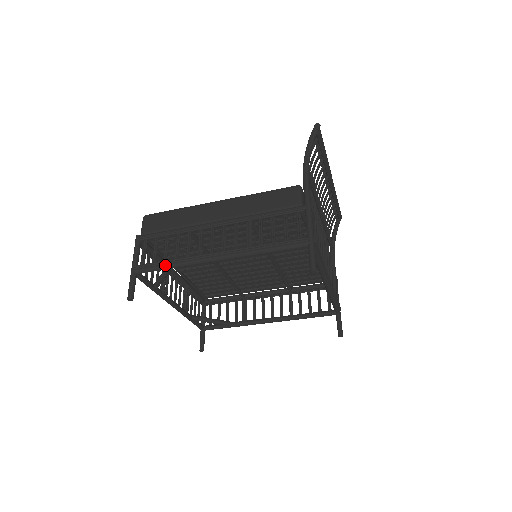
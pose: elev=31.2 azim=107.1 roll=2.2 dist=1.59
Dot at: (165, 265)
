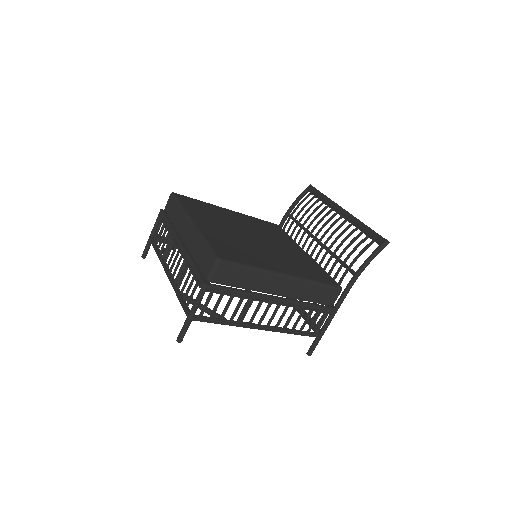
Dot at: (222, 323)
